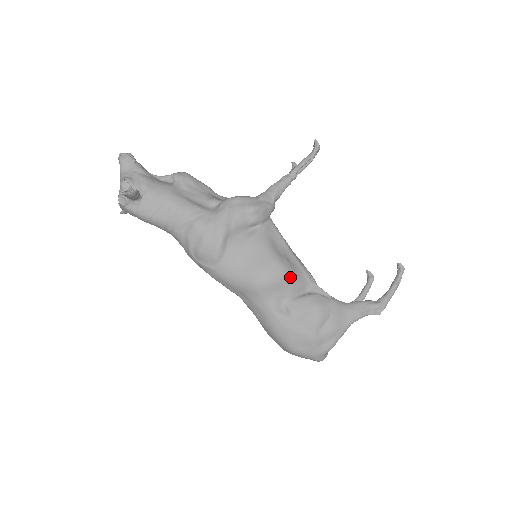
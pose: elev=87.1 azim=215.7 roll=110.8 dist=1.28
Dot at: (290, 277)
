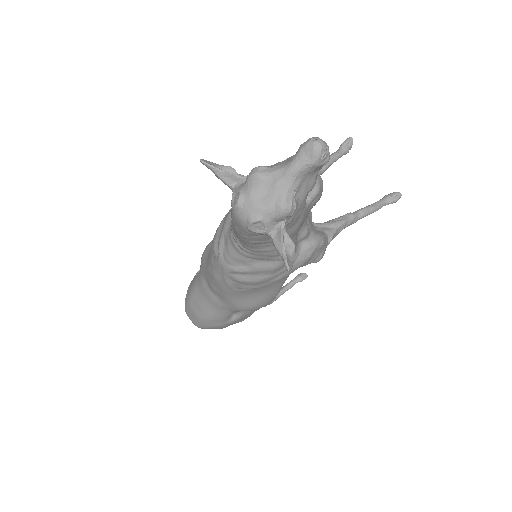
Dot at: occluded
